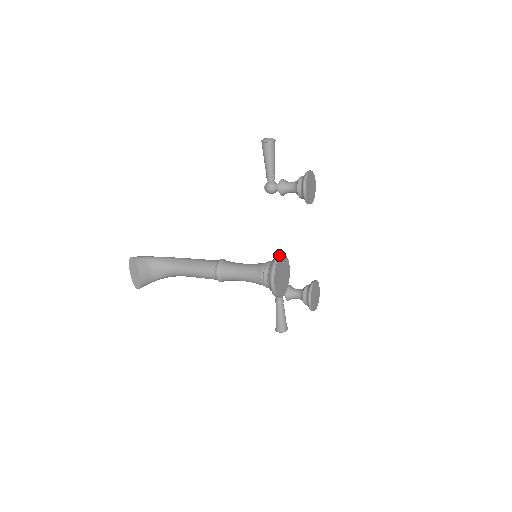
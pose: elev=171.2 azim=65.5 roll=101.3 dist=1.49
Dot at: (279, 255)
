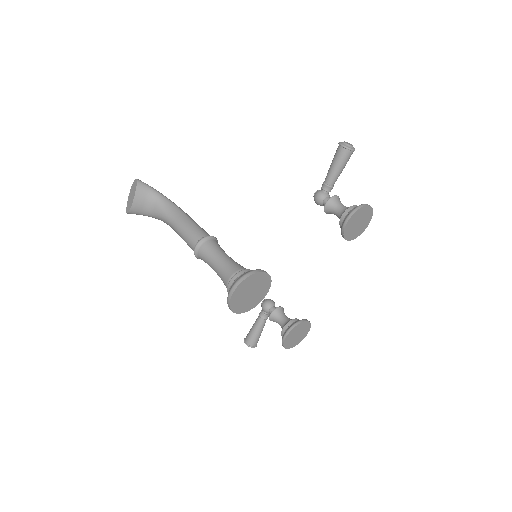
Dot at: (259, 270)
